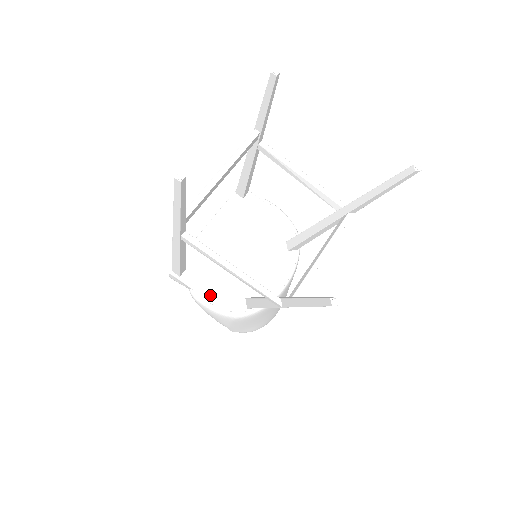
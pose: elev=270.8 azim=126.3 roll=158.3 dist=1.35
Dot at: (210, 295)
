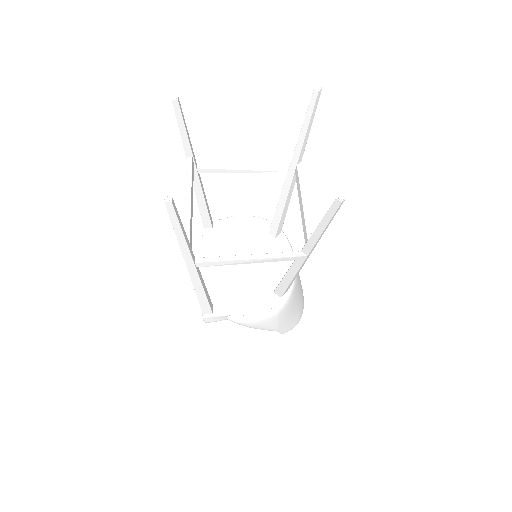
Dot at: (246, 309)
